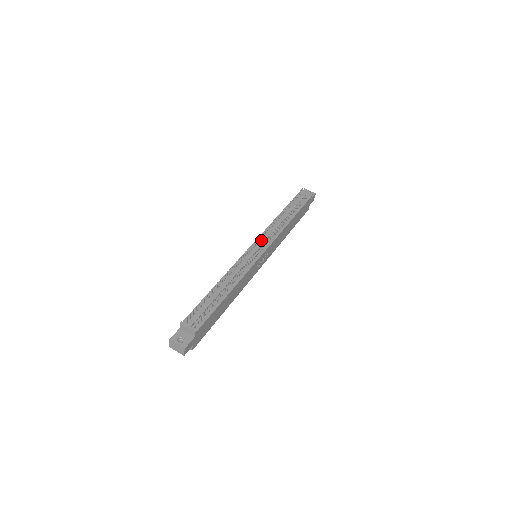
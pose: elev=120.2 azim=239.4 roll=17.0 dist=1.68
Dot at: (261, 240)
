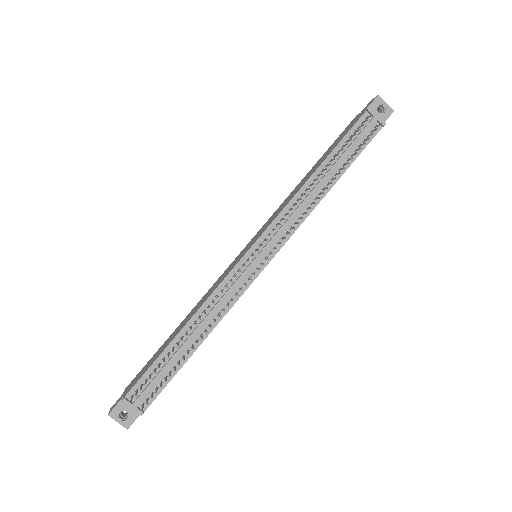
Dot at: (268, 237)
